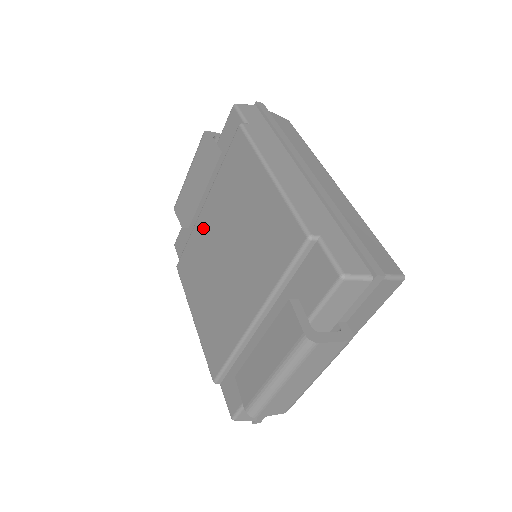
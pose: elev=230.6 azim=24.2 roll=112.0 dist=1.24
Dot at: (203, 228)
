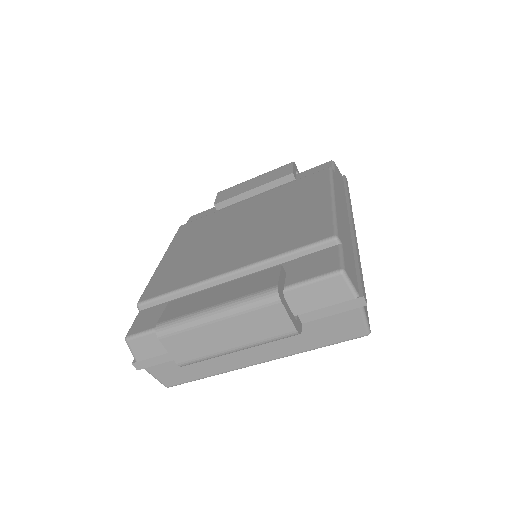
Dot at: (235, 210)
